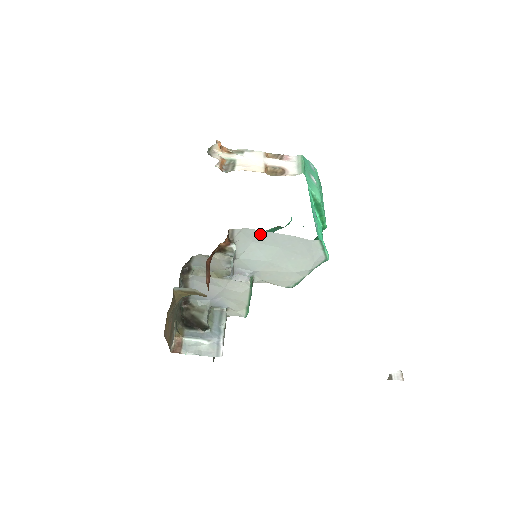
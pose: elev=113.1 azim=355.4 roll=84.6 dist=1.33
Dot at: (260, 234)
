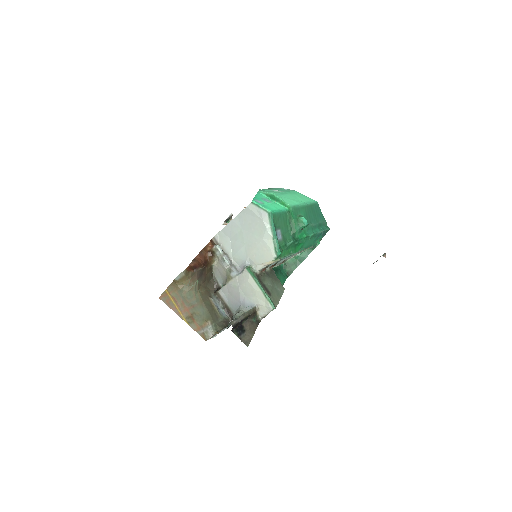
Dot at: (228, 229)
